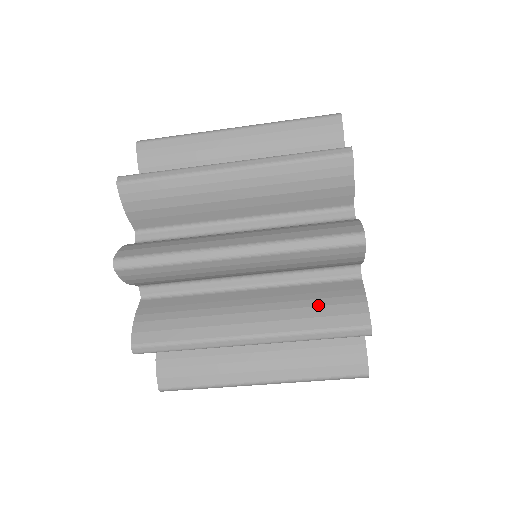
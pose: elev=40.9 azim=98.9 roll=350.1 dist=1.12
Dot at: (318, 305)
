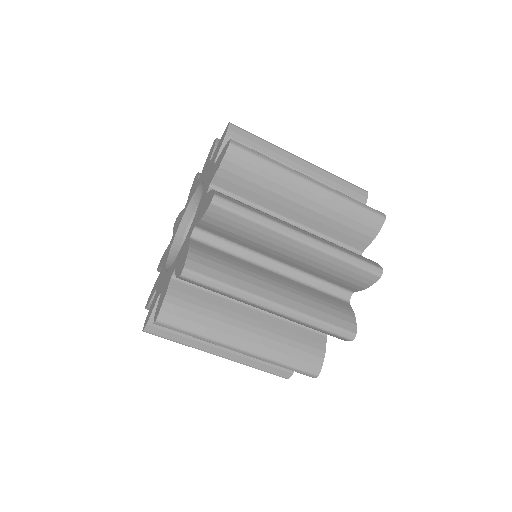
Dot at: occluded
